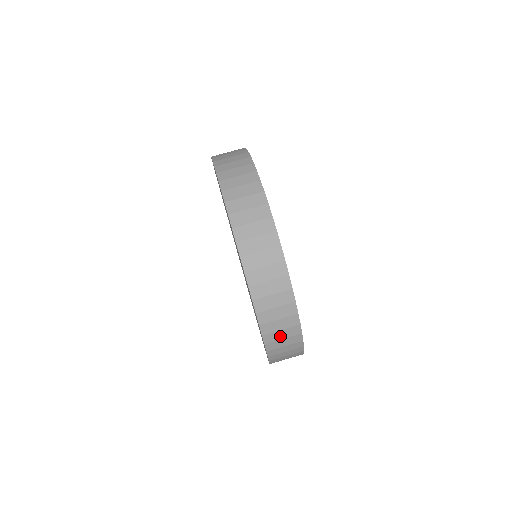
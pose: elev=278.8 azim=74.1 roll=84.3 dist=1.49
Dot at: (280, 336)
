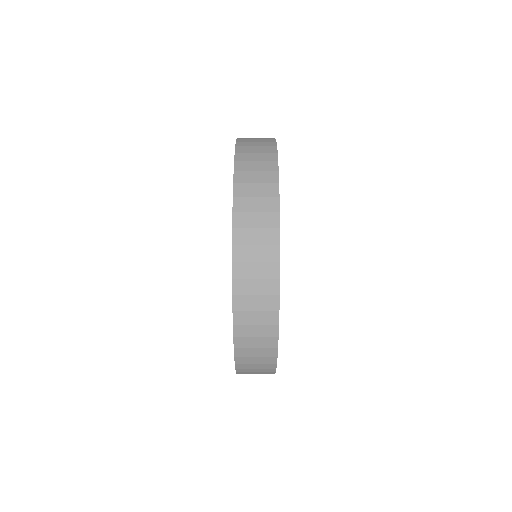
Dot at: (253, 289)
